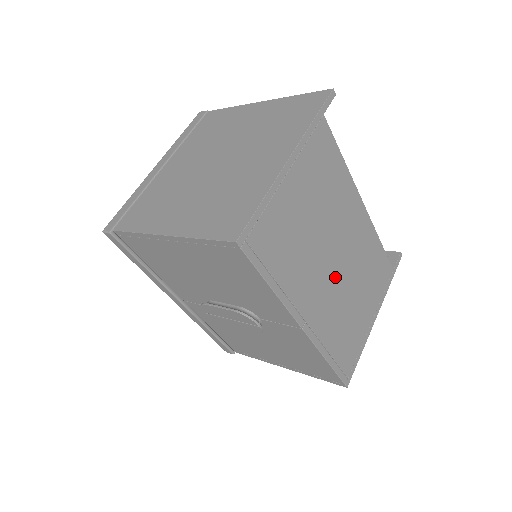
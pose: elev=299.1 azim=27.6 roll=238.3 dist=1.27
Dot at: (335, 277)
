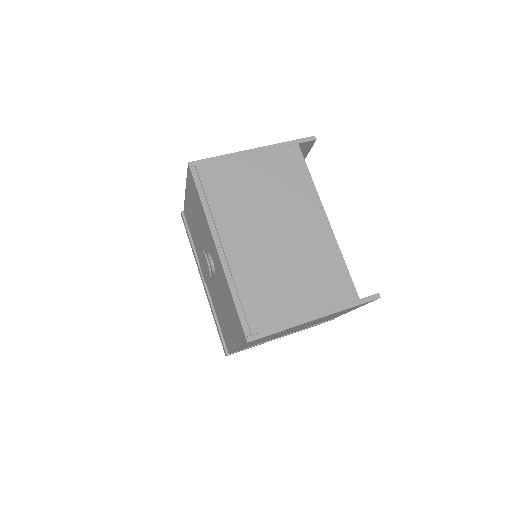
Dot at: (269, 243)
